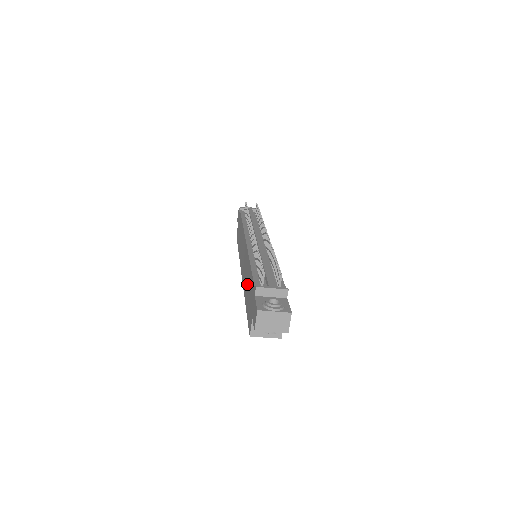
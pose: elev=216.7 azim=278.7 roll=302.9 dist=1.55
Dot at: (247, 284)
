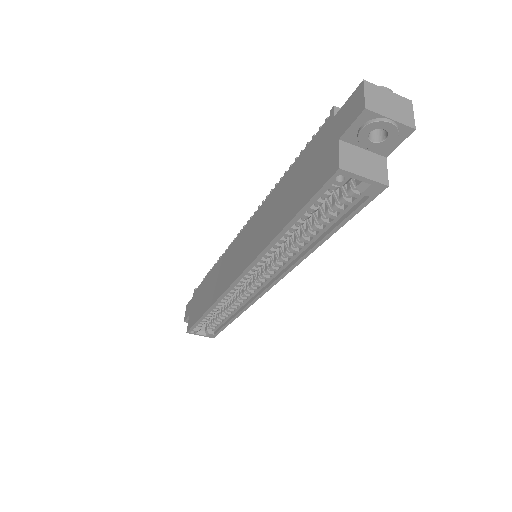
Dot at: (279, 206)
